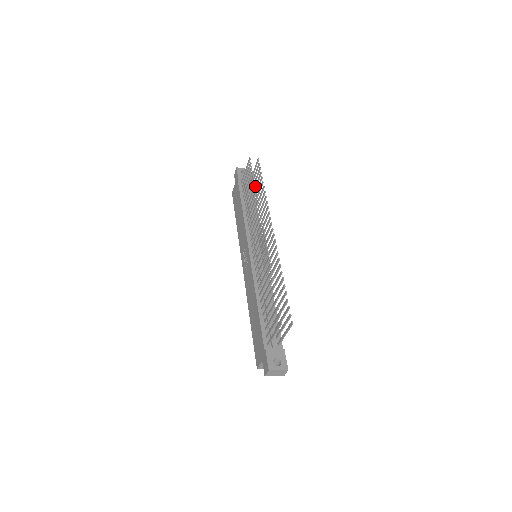
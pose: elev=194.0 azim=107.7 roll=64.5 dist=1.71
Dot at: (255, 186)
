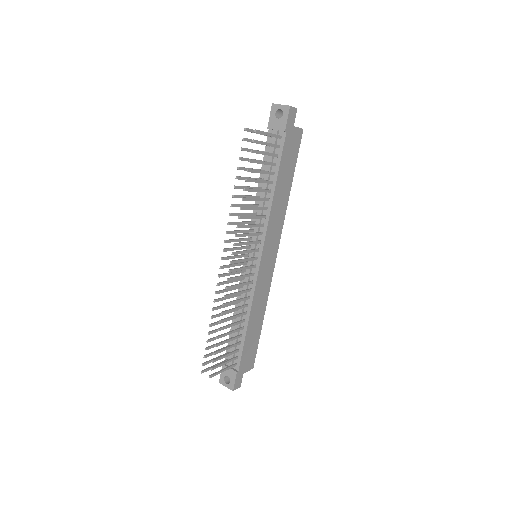
Dot at: (234, 188)
